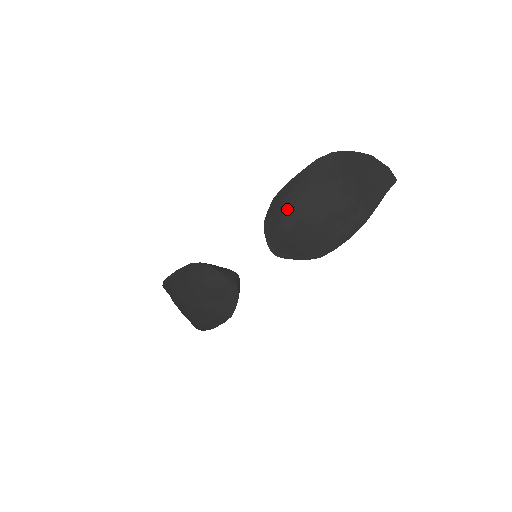
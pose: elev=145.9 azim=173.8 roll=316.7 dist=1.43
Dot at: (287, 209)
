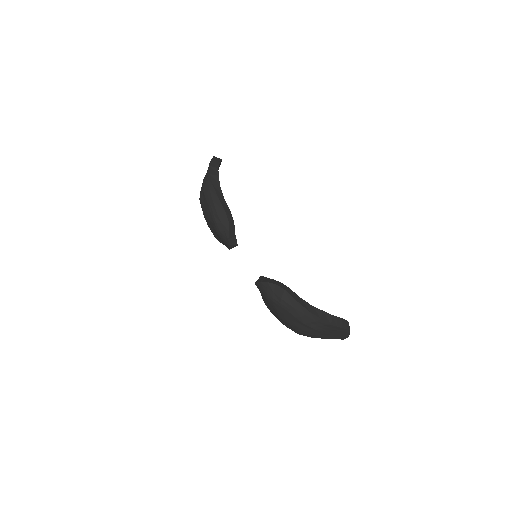
Dot at: (278, 303)
